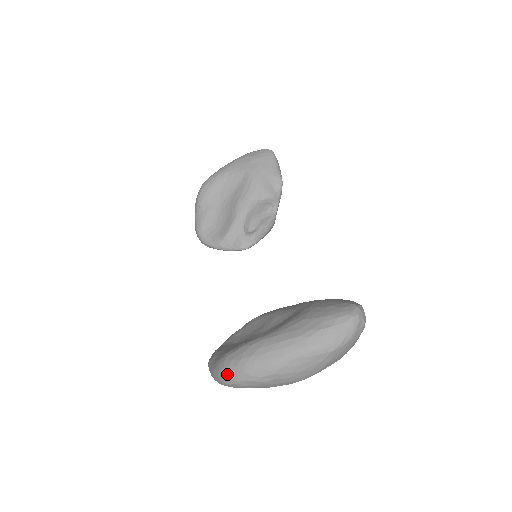
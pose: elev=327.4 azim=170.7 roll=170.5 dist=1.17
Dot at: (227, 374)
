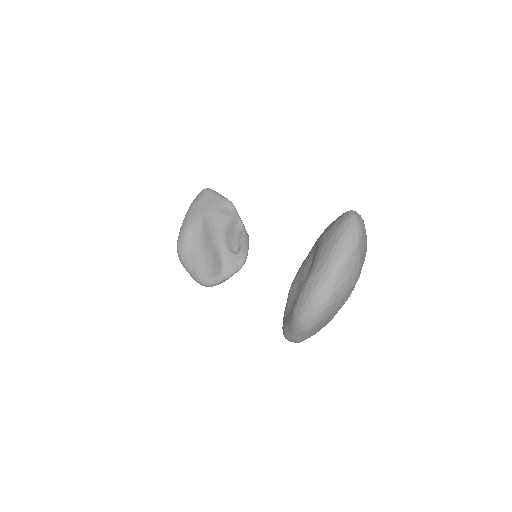
Dot at: (304, 321)
